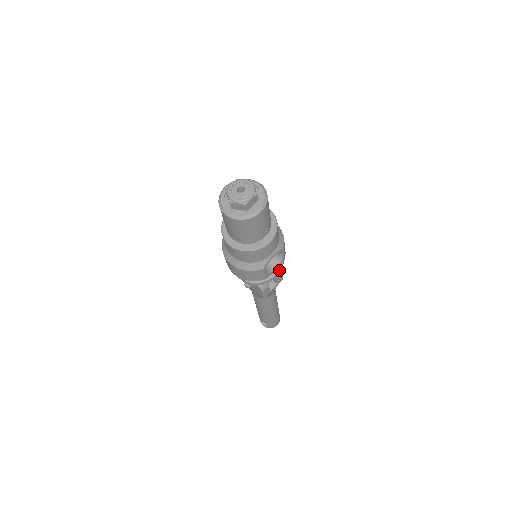
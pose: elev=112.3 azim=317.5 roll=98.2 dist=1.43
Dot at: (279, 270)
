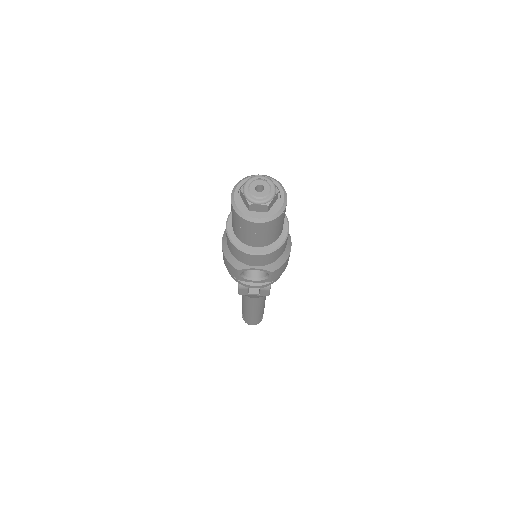
Dot at: (260, 285)
